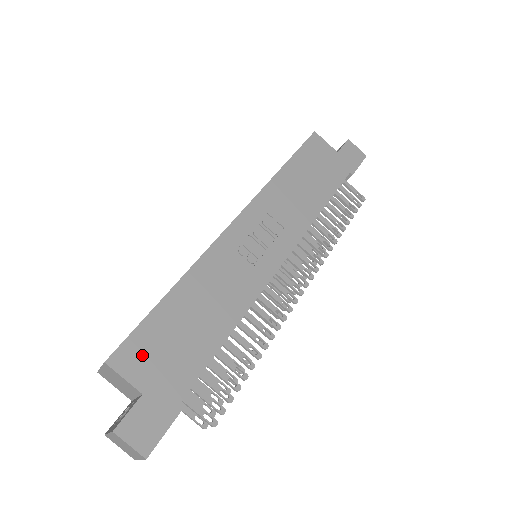
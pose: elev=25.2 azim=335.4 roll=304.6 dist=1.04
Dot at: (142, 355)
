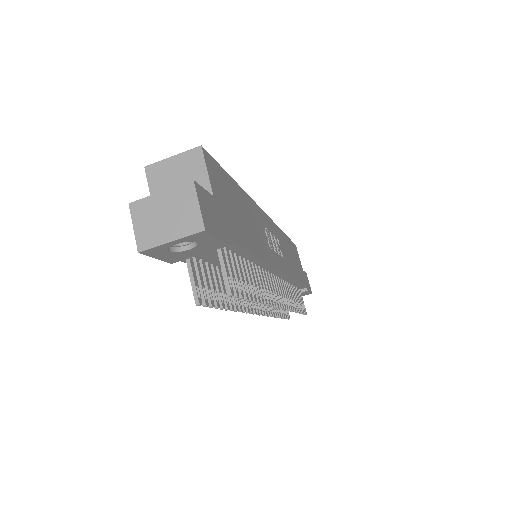
Dot at: (219, 180)
